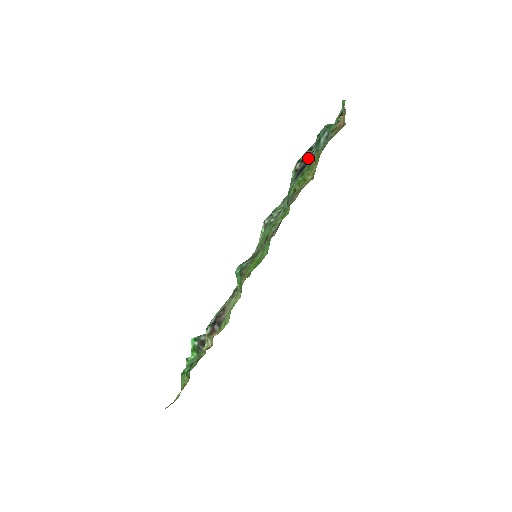
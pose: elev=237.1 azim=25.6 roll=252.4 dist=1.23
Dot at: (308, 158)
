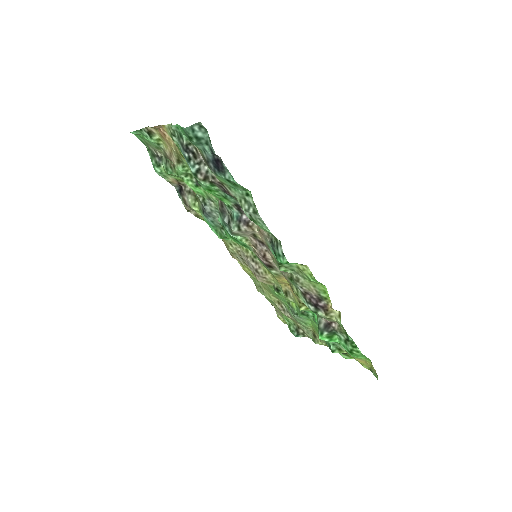
Dot at: (206, 157)
